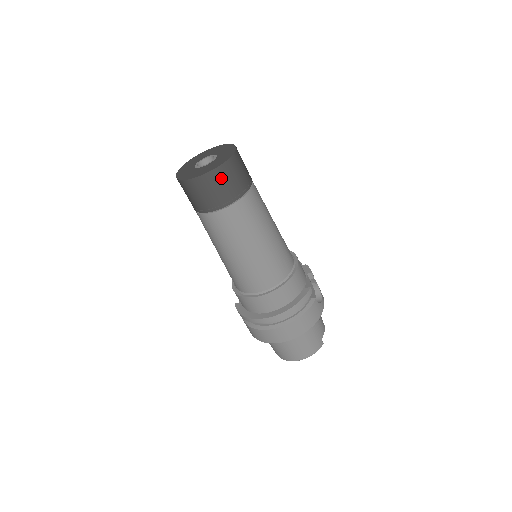
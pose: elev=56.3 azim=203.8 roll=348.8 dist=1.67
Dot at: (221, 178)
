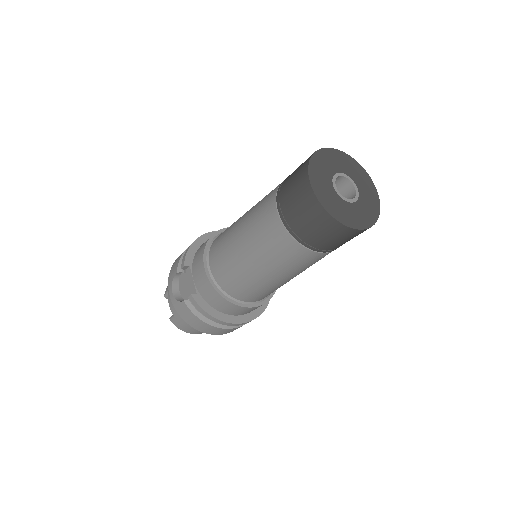
Dot at: occluded
